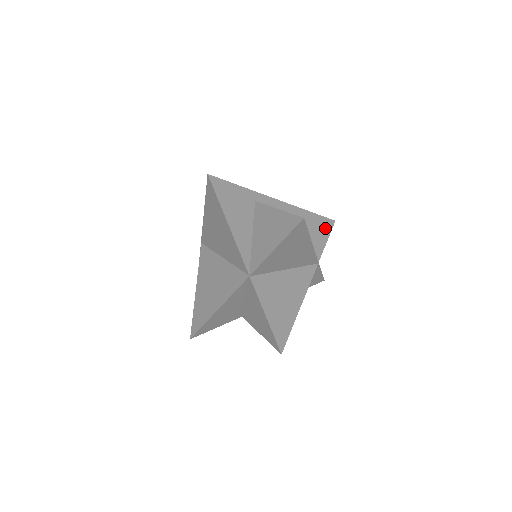
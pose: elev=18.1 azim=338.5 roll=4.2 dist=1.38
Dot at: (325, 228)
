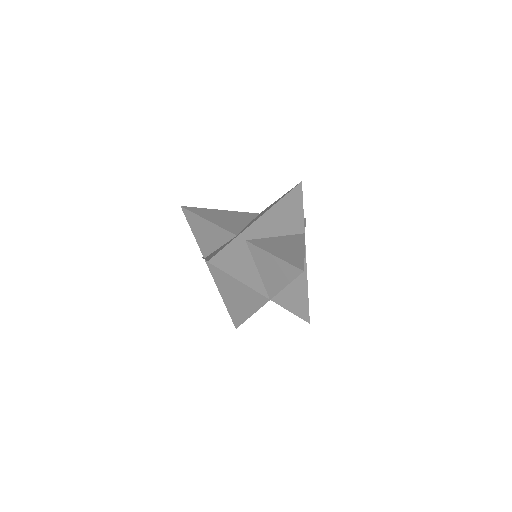
Dot at: (298, 198)
